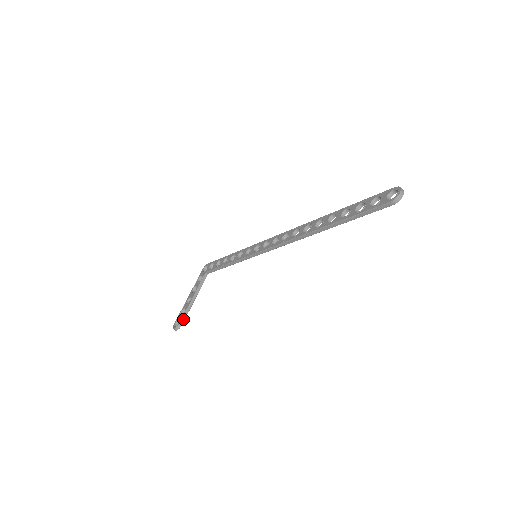
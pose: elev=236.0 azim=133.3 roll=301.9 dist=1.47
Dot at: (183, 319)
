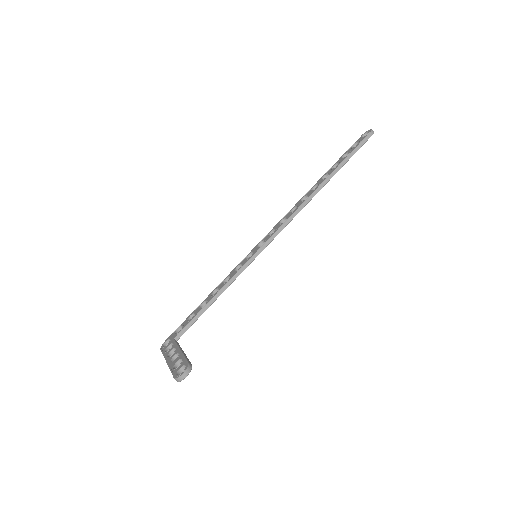
Dot at: (189, 361)
